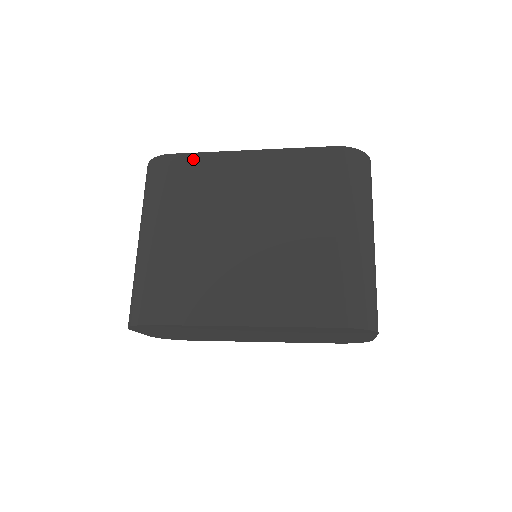
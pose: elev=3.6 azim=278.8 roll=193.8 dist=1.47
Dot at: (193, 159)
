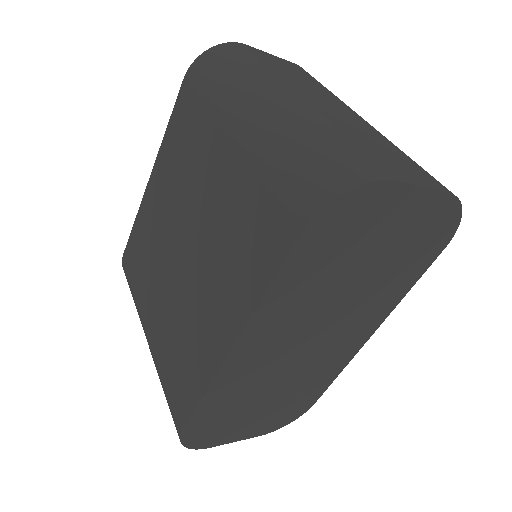
Dot at: (132, 239)
